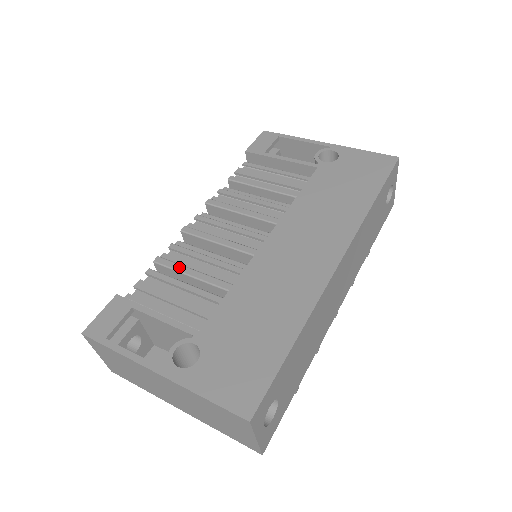
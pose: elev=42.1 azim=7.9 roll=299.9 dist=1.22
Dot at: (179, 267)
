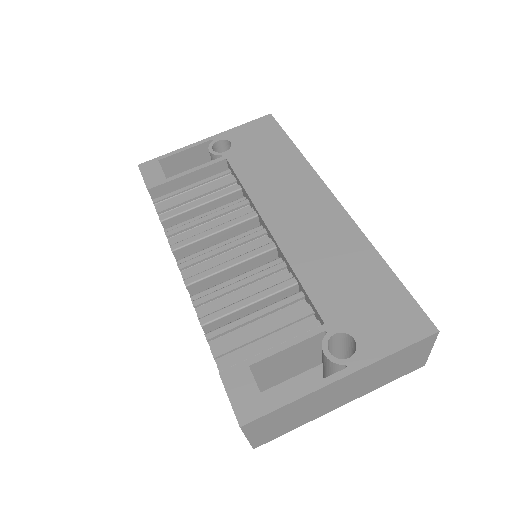
Dot at: (230, 308)
